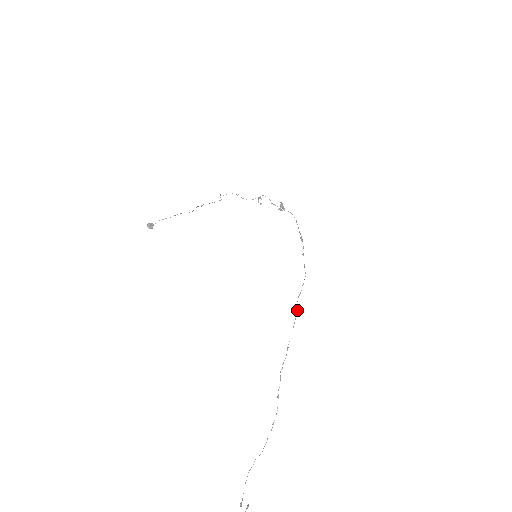
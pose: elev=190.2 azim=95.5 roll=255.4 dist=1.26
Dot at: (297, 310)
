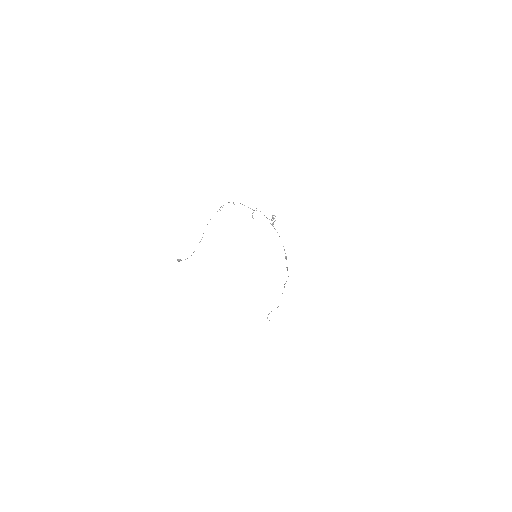
Dot at: occluded
